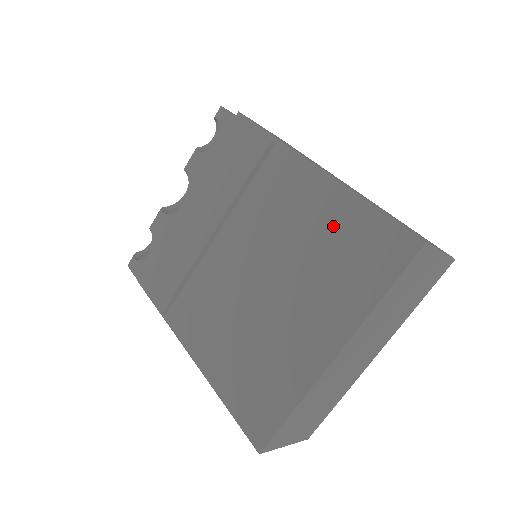
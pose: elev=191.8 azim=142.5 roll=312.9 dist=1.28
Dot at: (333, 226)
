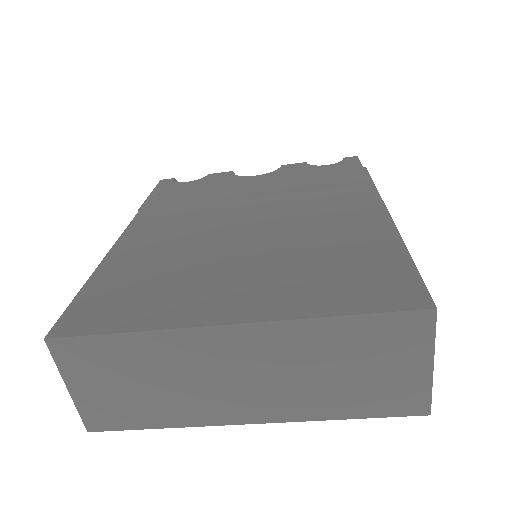
Dot at: (356, 250)
